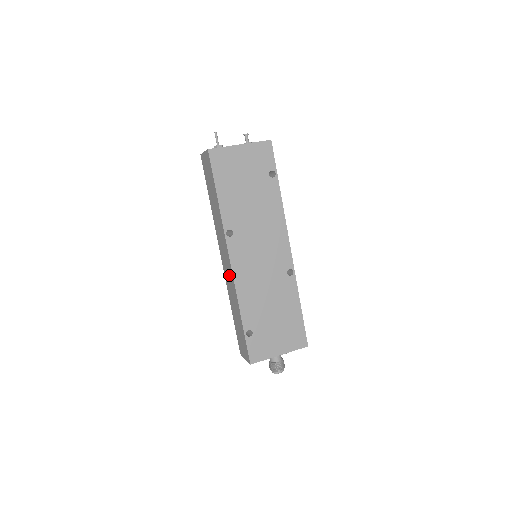
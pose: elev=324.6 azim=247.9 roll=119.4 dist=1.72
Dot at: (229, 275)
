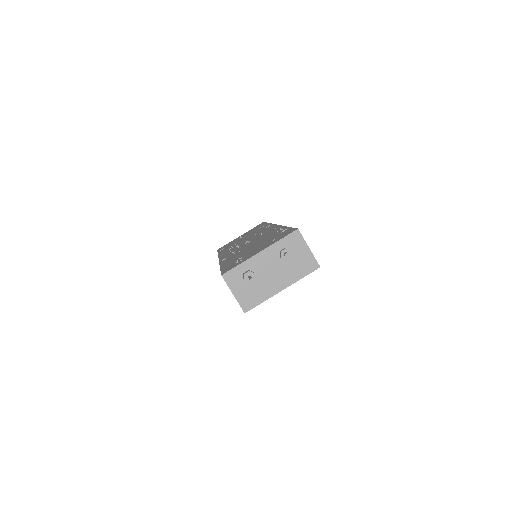
Dot at: occluded
